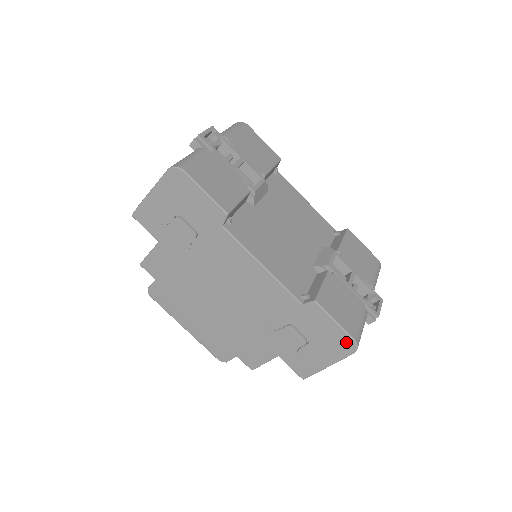
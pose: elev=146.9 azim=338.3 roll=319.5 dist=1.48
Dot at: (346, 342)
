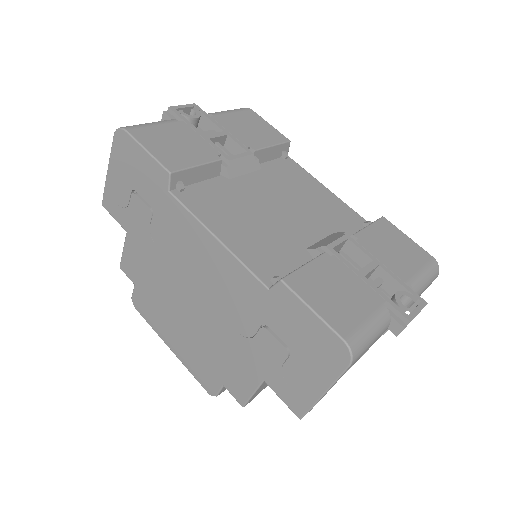
Dot at: (334, 346)
